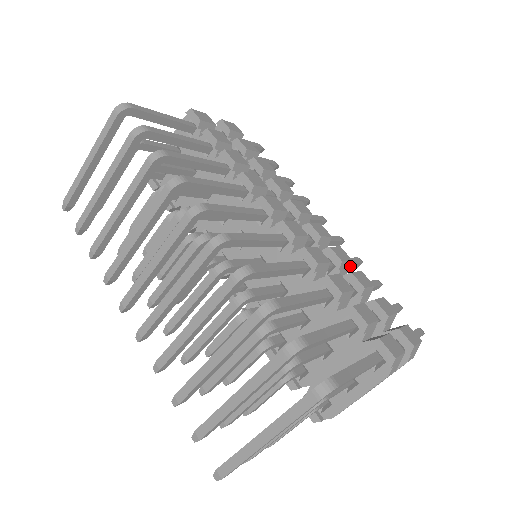
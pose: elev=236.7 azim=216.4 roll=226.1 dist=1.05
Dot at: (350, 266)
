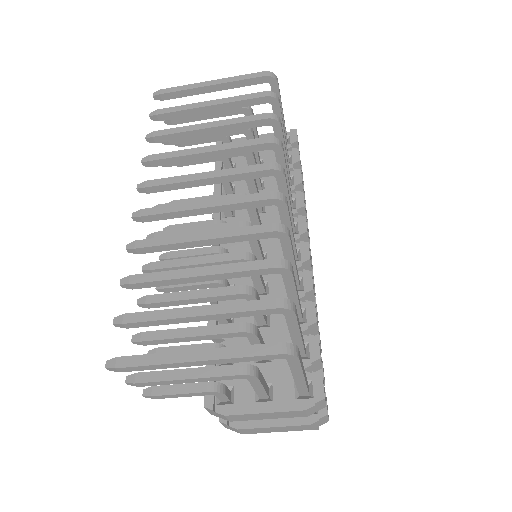
Dot at: occluded
